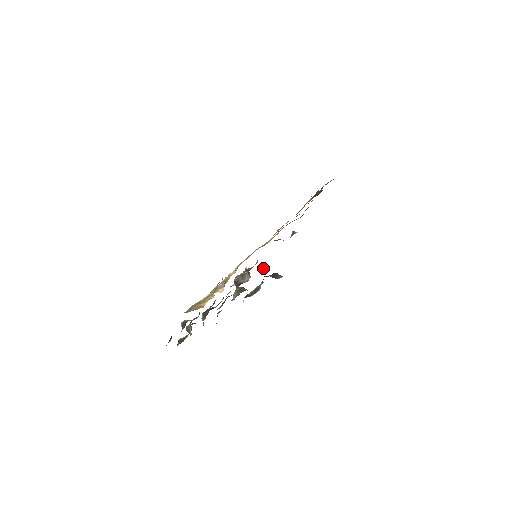
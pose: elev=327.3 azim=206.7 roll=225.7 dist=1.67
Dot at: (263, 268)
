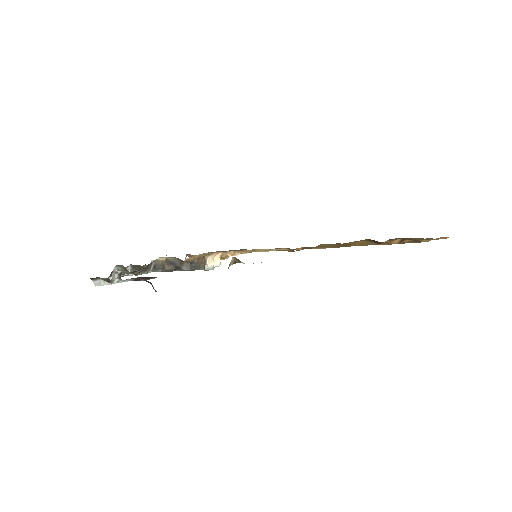
Dot at: (175, 269)
